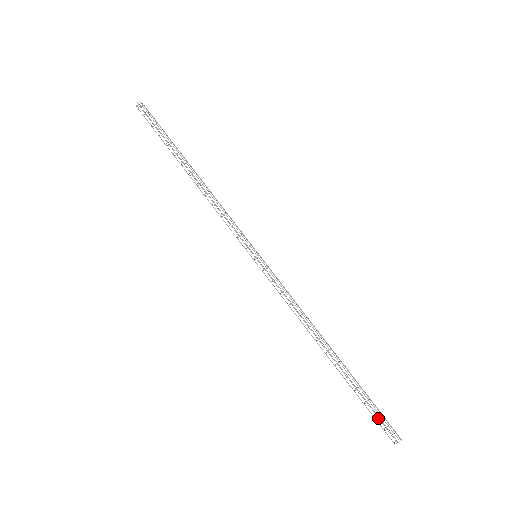
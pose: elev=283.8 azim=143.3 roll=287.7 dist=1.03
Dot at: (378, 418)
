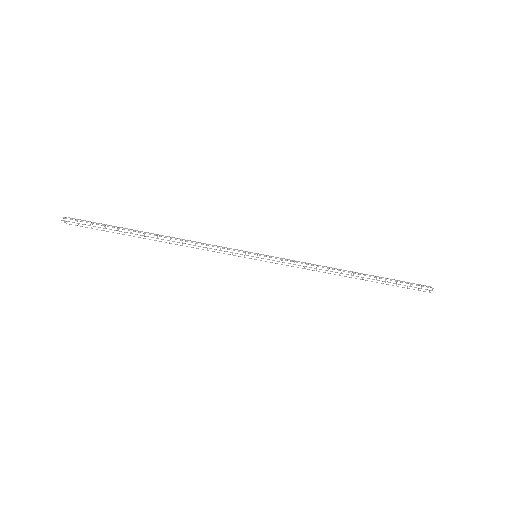
Dot at: (411, 284)
